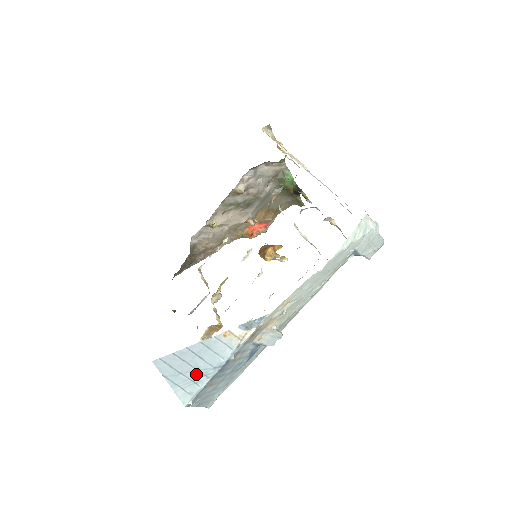
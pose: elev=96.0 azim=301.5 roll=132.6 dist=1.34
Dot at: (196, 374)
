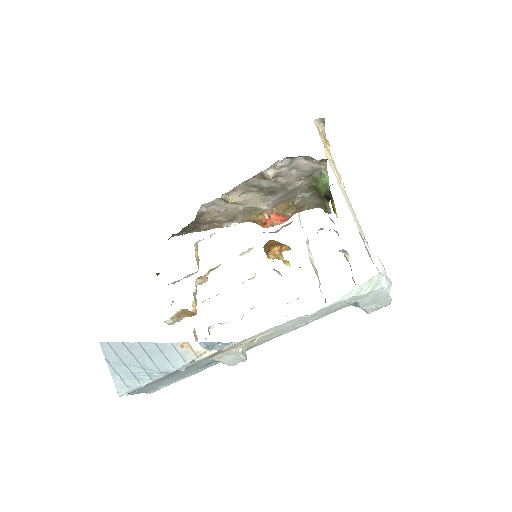
Dot at: (140, 371)
